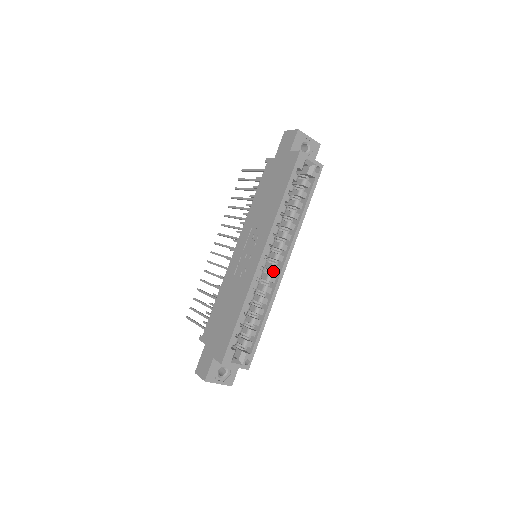
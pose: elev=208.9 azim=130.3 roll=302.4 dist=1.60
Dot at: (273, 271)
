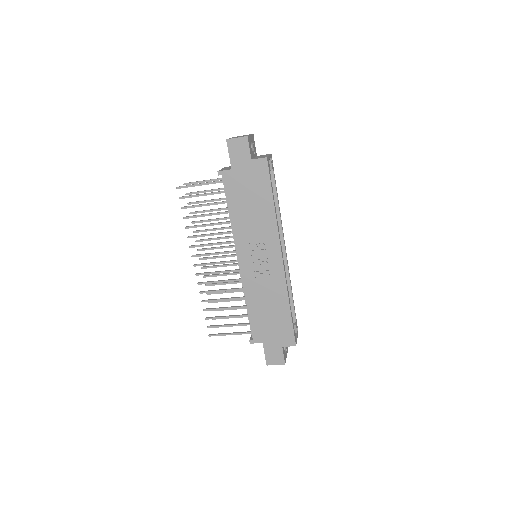
Dot at: occluded
